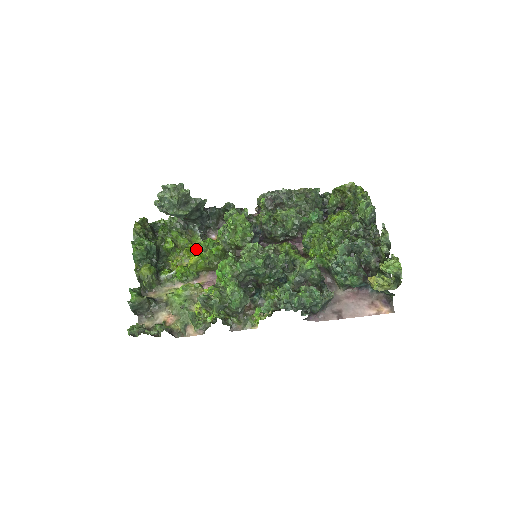
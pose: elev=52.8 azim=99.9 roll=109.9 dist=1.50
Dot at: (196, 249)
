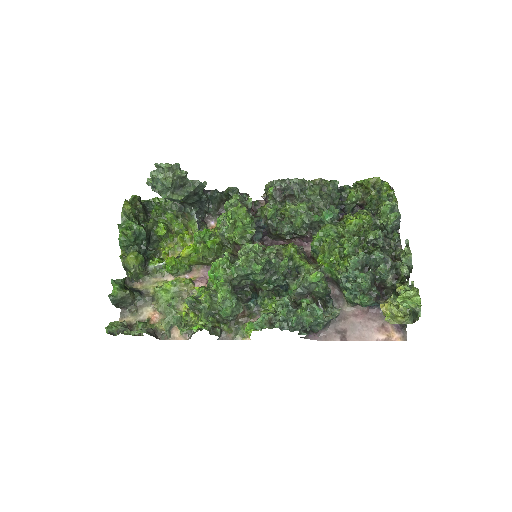
Dot at: (191, 237)
